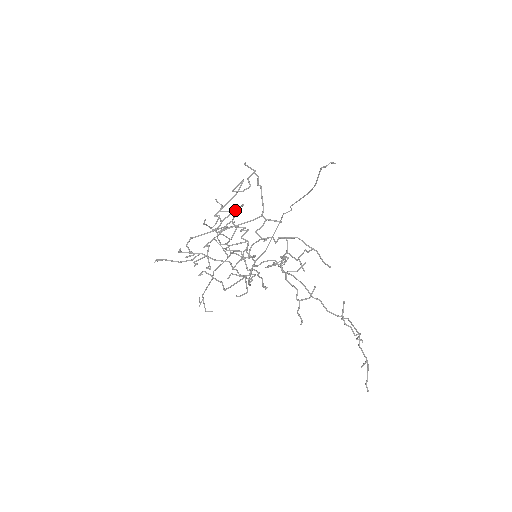
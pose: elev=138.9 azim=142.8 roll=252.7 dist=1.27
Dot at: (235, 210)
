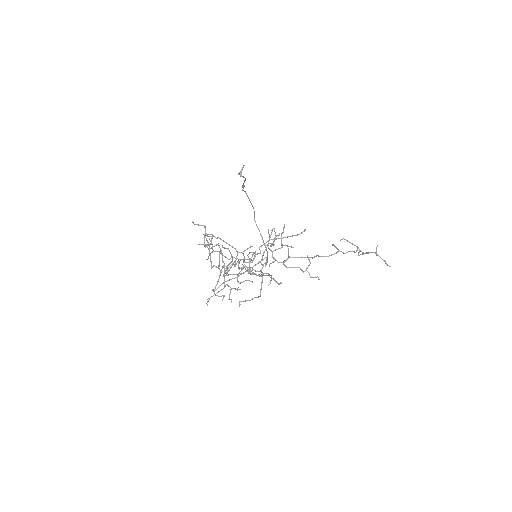
Dot at: (219, 256)
